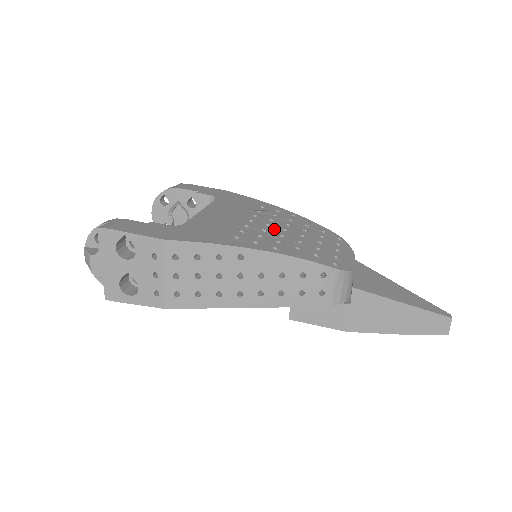
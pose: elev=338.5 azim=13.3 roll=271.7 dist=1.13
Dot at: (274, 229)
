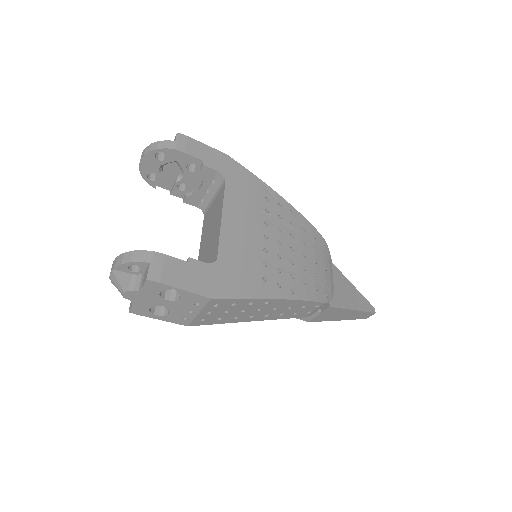
Dot at: (285, 251)
